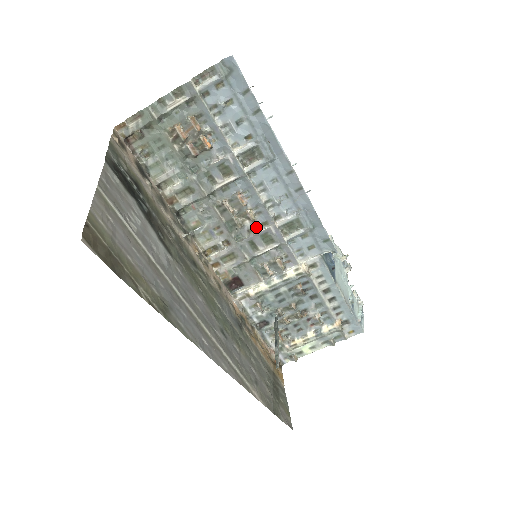
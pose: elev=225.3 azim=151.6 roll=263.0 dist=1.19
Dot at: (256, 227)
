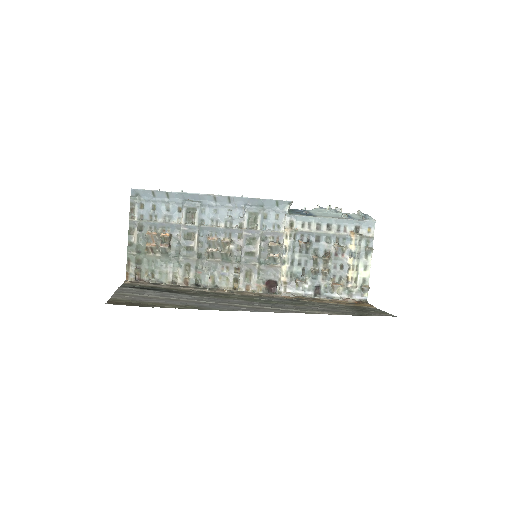
Dot at: (238, 243)
